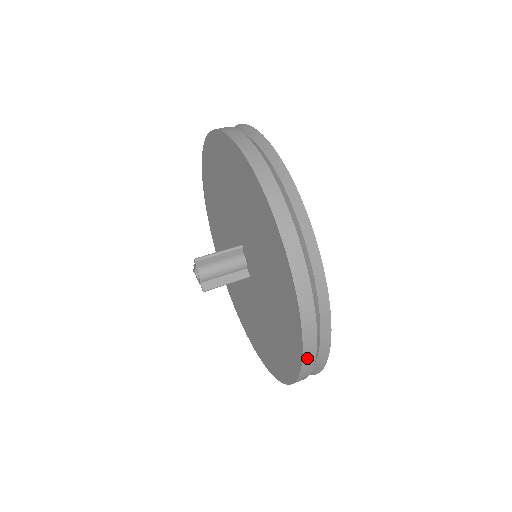
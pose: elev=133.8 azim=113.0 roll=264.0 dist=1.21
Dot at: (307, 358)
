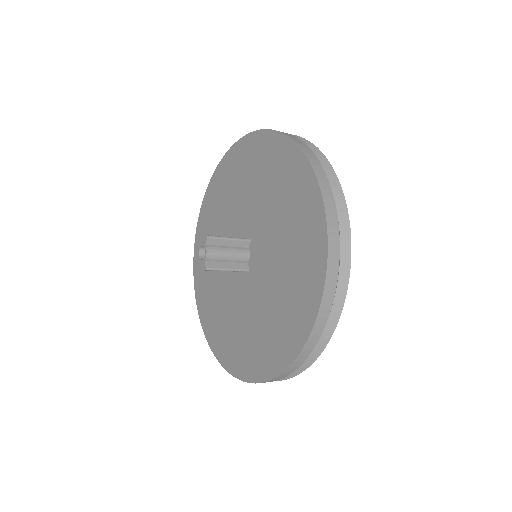
Dot at: (311, 341)
